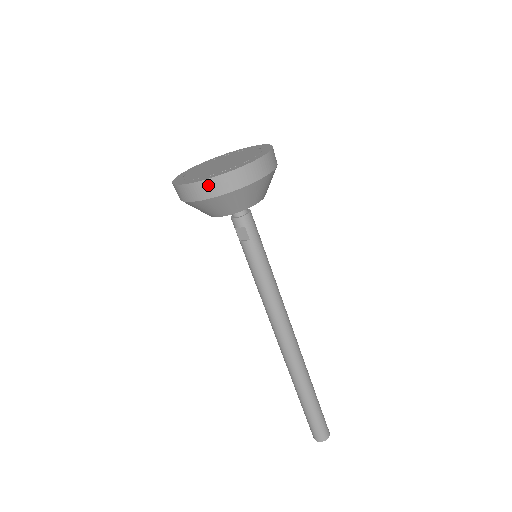
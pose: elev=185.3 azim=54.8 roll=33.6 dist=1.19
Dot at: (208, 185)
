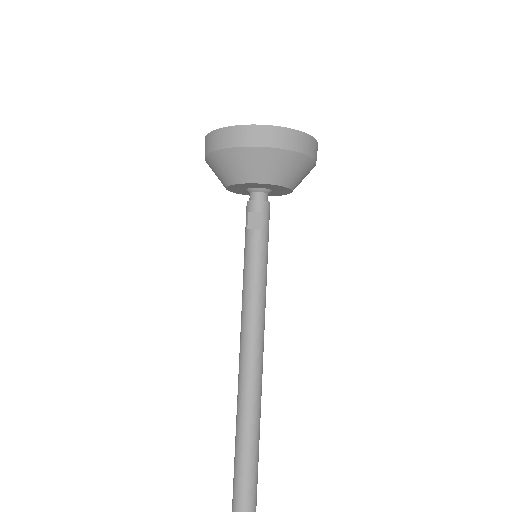
Dot at: (261, 131)
